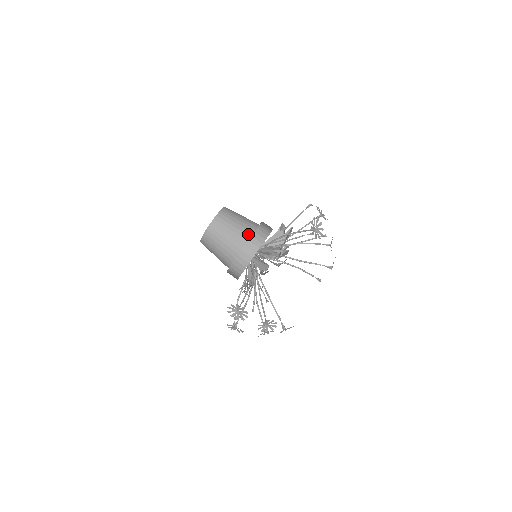
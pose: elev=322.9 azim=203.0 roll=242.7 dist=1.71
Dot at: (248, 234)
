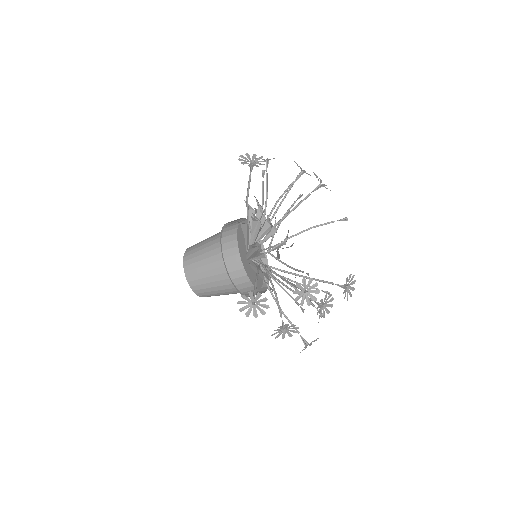
Dot at: (219, 241)
